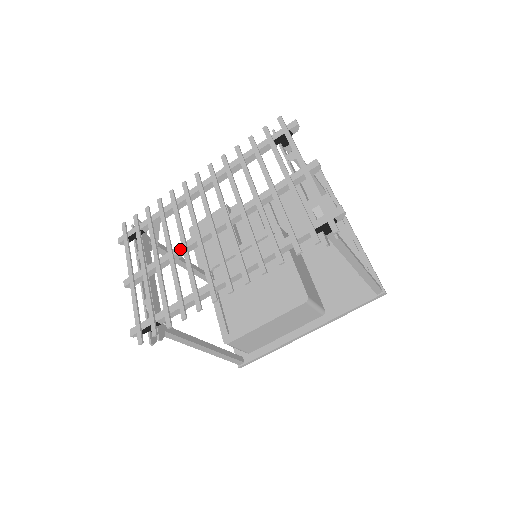
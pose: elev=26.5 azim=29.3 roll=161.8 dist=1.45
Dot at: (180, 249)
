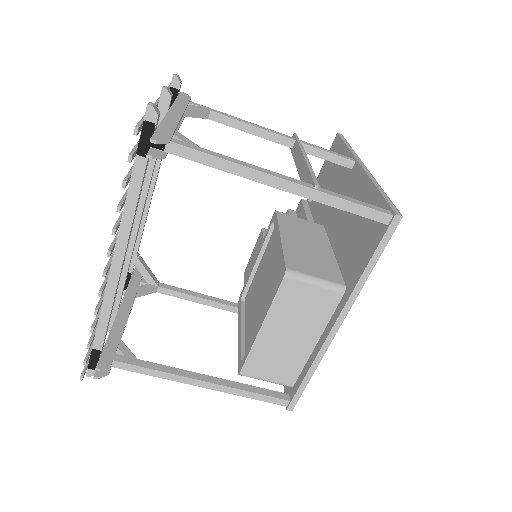
Dot at: occluded
